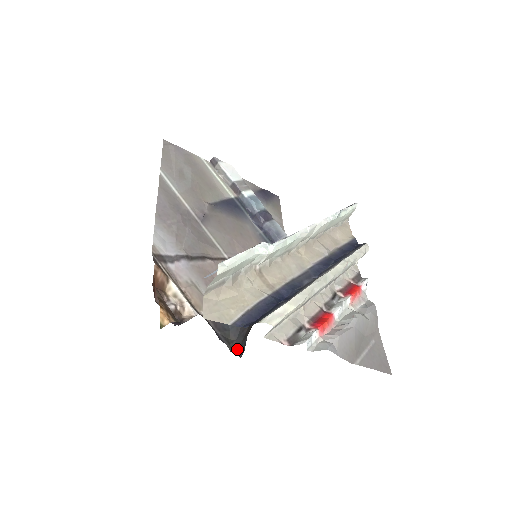
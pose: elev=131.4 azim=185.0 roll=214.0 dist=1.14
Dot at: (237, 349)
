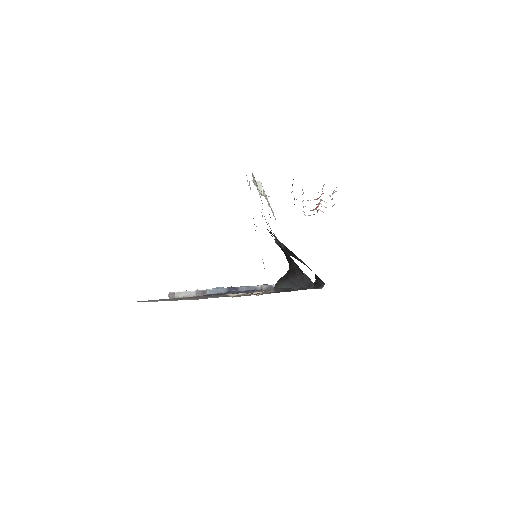
Dot at: (307, 287)
